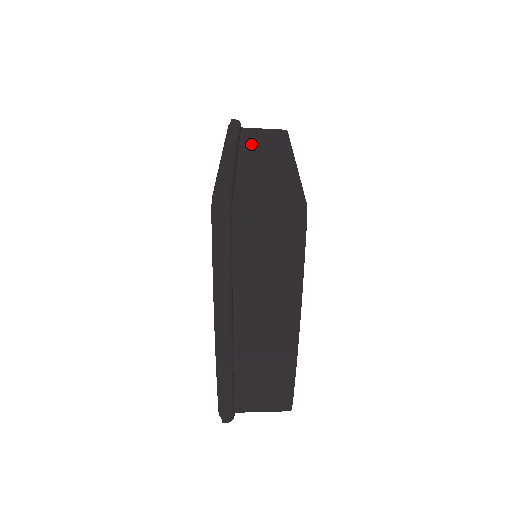
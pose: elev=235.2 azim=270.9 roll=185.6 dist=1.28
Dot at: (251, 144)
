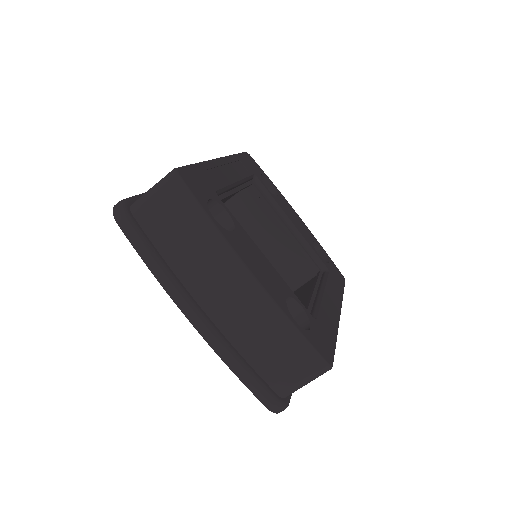
Dot at: occluded
